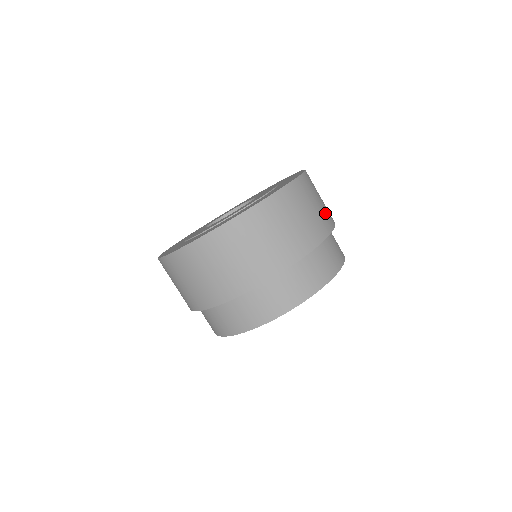
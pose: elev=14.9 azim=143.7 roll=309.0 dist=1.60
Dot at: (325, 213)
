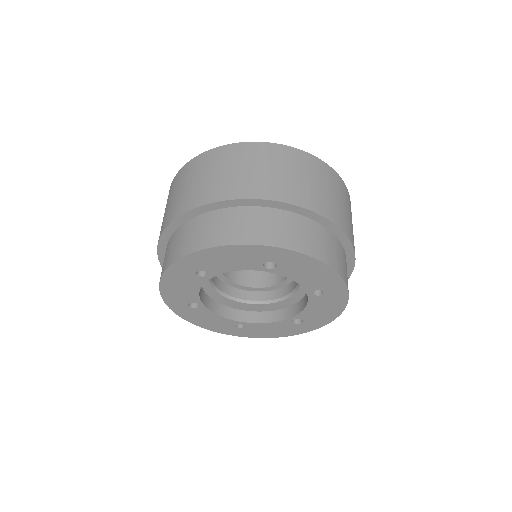
Dot at: (325, 201)
